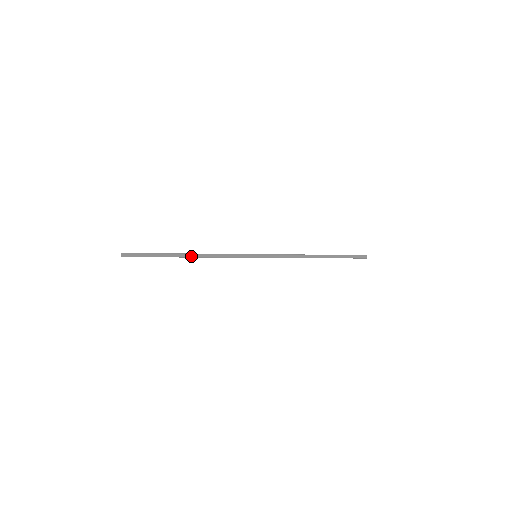
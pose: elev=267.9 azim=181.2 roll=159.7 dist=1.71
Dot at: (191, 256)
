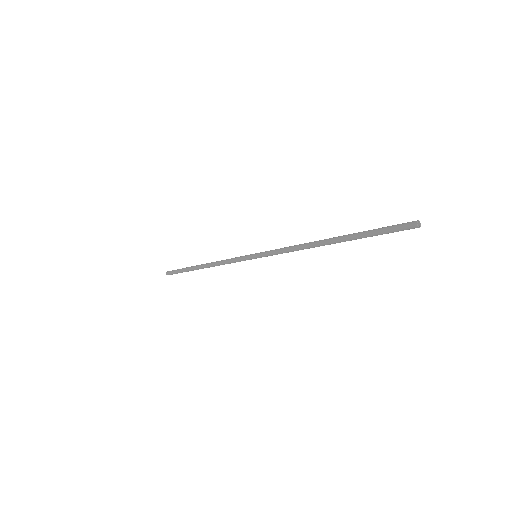
Dot at: occluded
